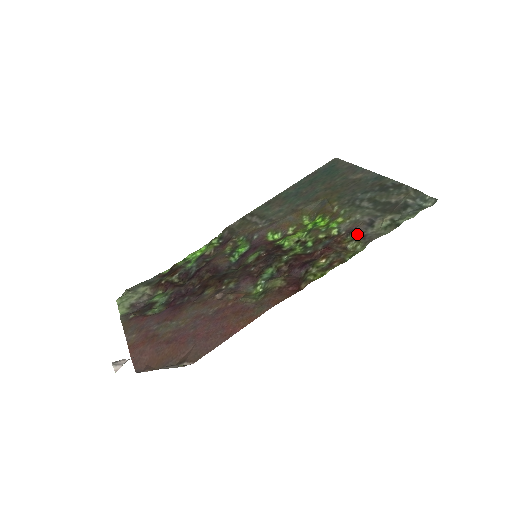
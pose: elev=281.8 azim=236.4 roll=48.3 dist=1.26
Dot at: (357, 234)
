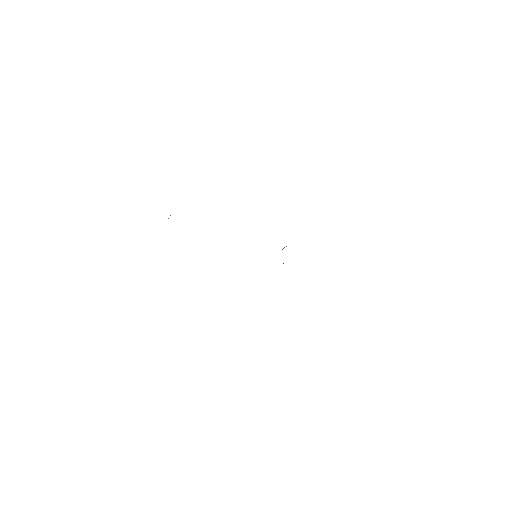
Dot at: occluded
